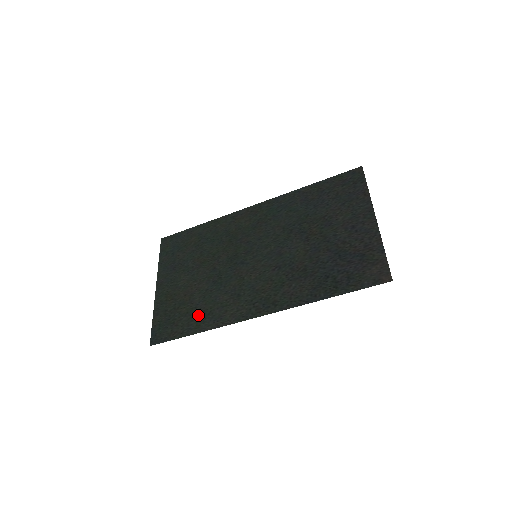
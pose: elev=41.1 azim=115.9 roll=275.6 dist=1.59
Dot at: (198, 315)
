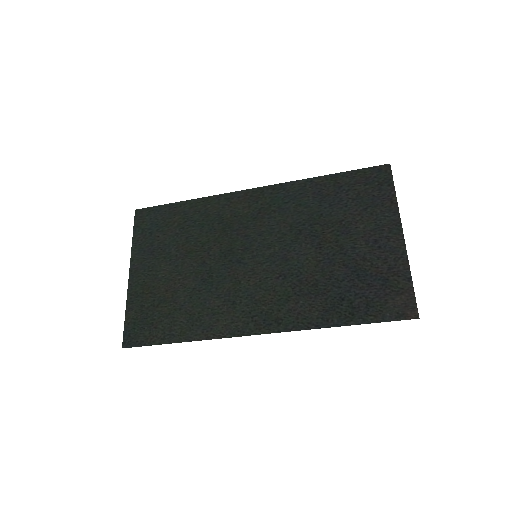
Dot at: (183, 319)
